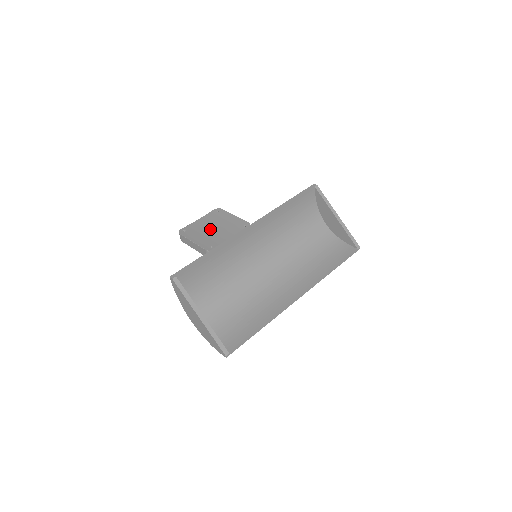
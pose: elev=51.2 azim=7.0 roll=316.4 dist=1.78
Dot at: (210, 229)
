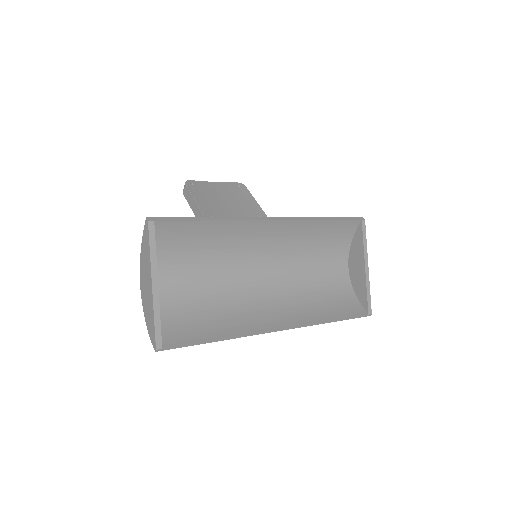
Dot at: (222, 198)
